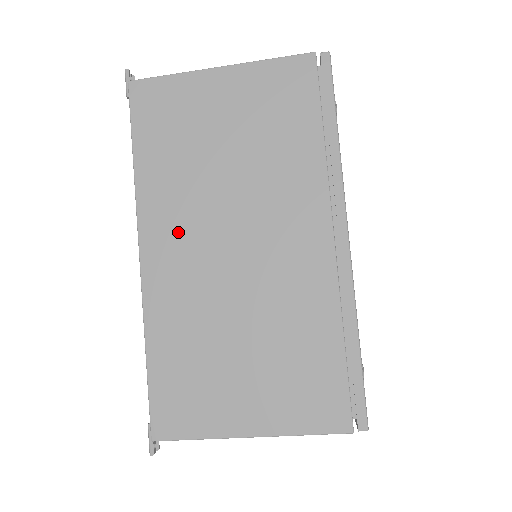
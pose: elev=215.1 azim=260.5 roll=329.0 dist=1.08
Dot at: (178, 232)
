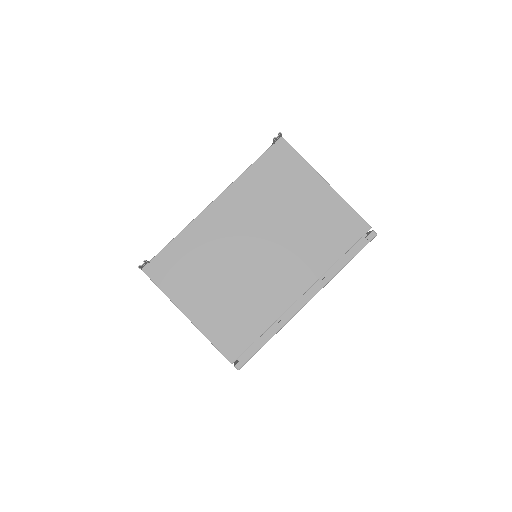
Dot at: occluded
